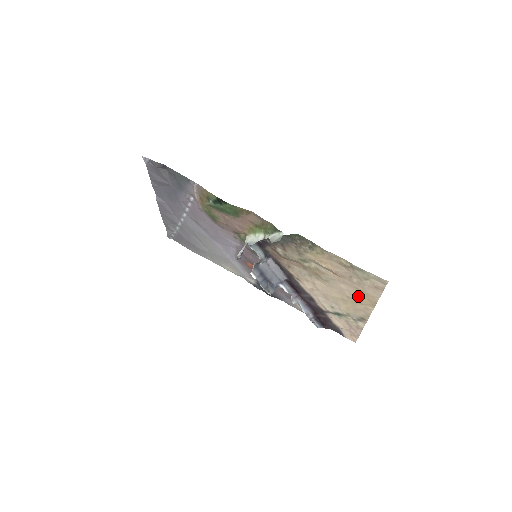
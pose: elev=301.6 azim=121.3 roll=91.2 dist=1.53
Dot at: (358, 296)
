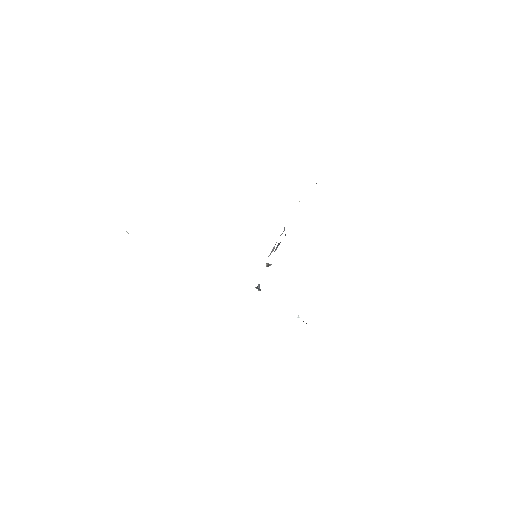
Dot at: occluded
